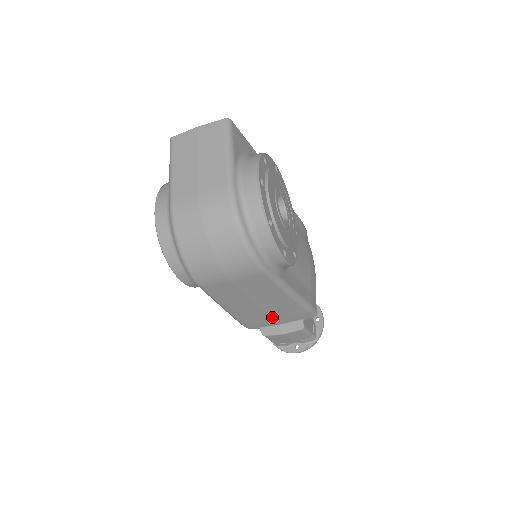
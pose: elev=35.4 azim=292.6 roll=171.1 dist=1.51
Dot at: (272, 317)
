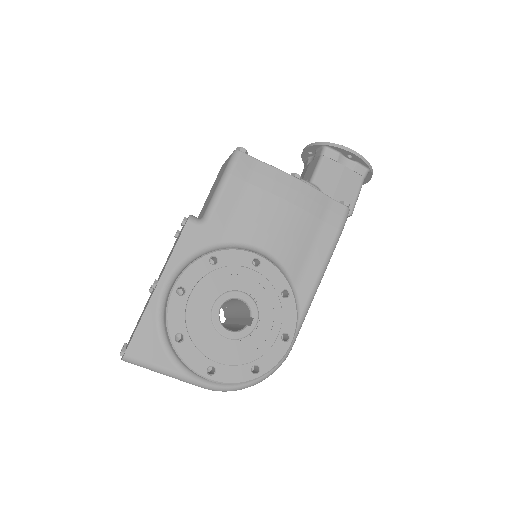
Dot at: occluded
